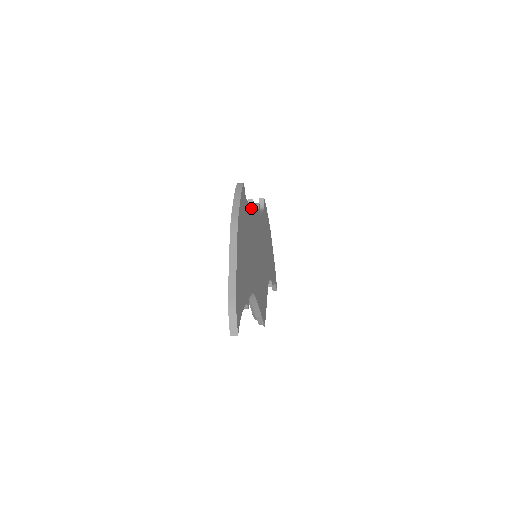
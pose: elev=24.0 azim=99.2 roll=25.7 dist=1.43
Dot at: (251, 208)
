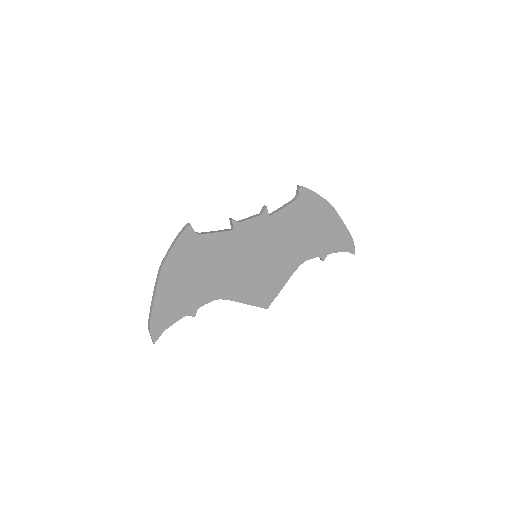
Dot at: (232, 226)
